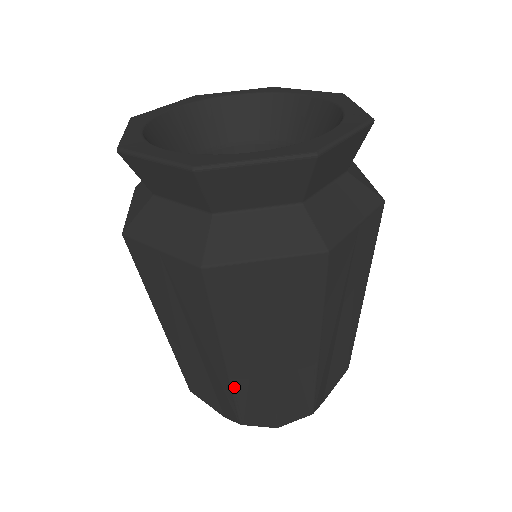
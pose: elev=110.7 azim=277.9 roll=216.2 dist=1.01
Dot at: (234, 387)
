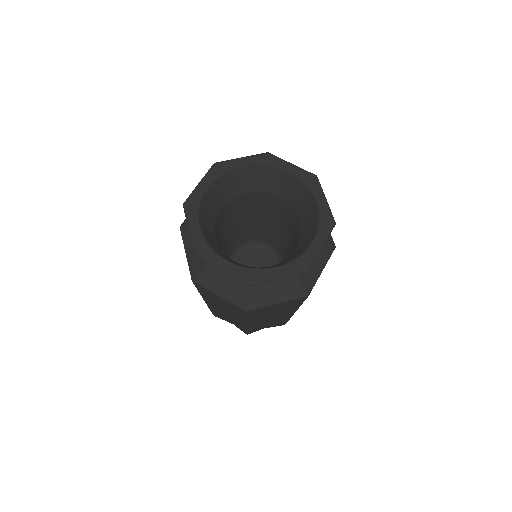
Dot at: (209, 307)
